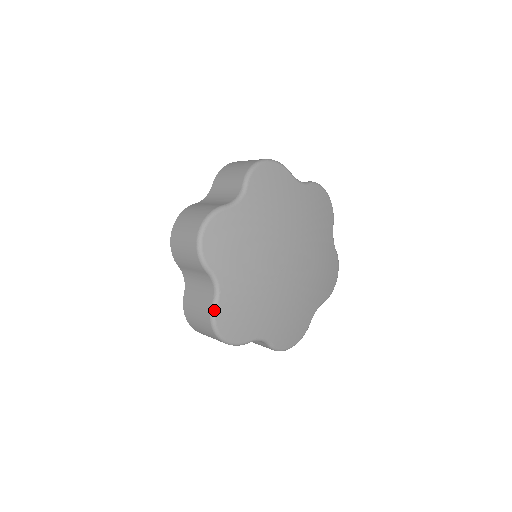
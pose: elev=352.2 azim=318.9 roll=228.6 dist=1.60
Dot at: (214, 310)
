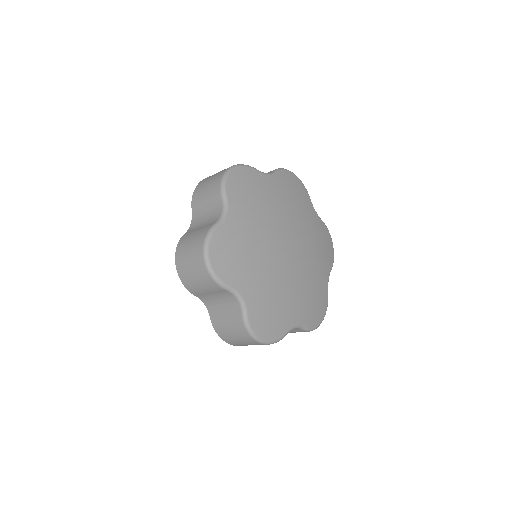
Dot at: (246, 320)
